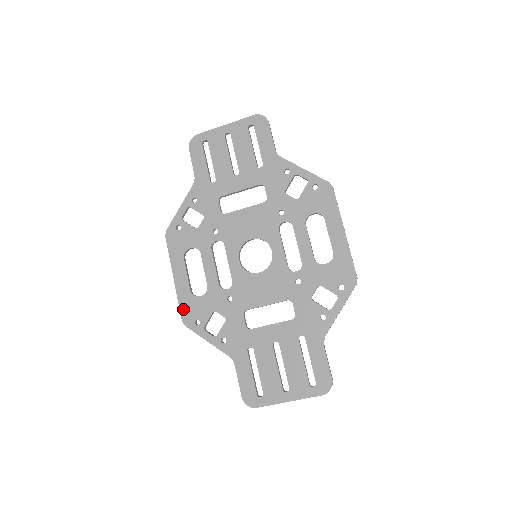
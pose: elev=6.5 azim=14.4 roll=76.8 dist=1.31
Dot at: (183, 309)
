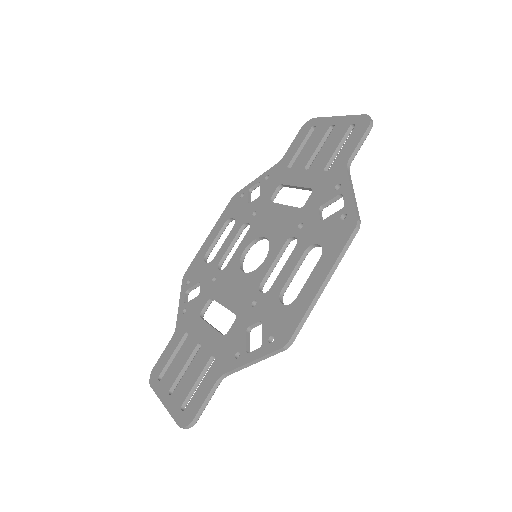
Dot at: (192, 265)
